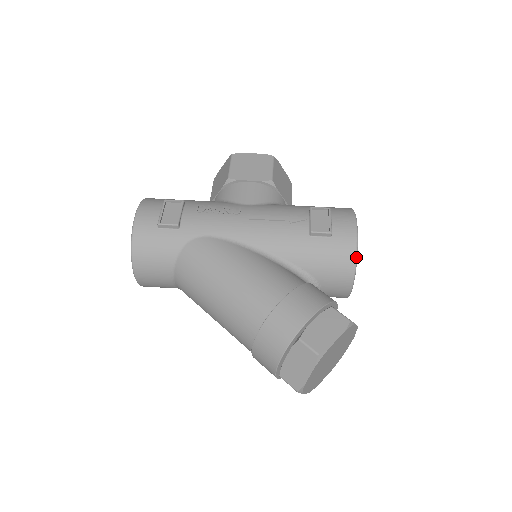
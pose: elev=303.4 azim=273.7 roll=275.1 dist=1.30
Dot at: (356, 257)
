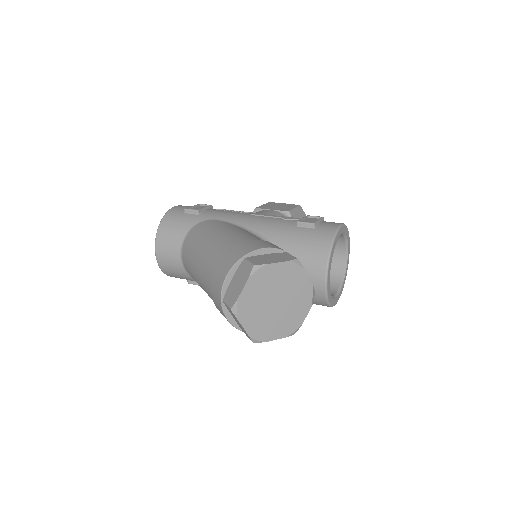
Dot at: (332, 244)
